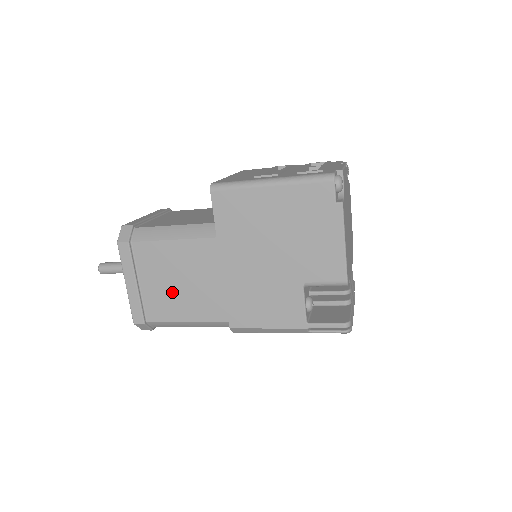
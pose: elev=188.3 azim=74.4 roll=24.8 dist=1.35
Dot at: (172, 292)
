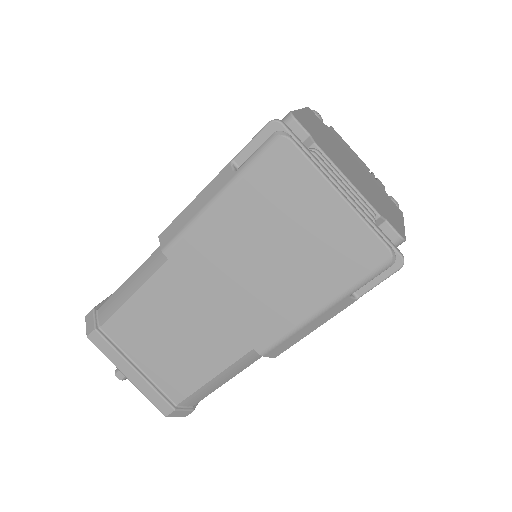
Dot at: occluded
